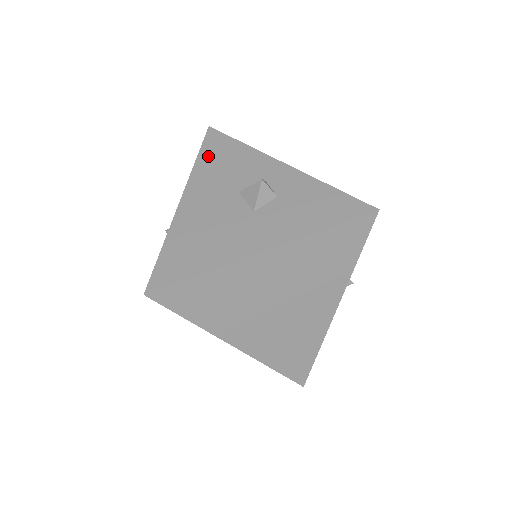
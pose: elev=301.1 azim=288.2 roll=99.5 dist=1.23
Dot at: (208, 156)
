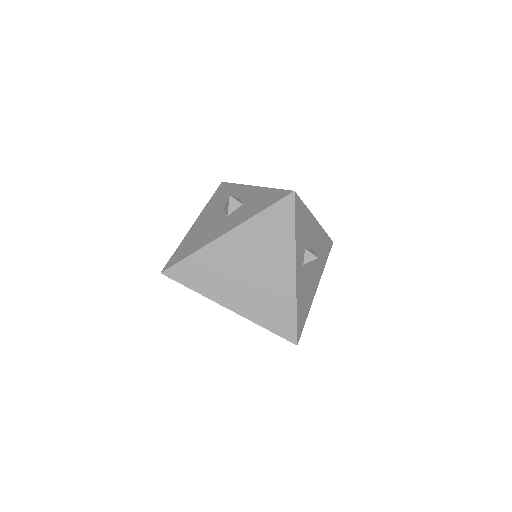
Dot at: (215, 197)
